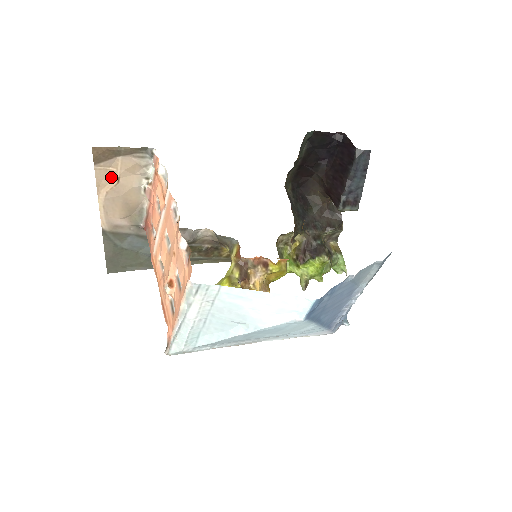
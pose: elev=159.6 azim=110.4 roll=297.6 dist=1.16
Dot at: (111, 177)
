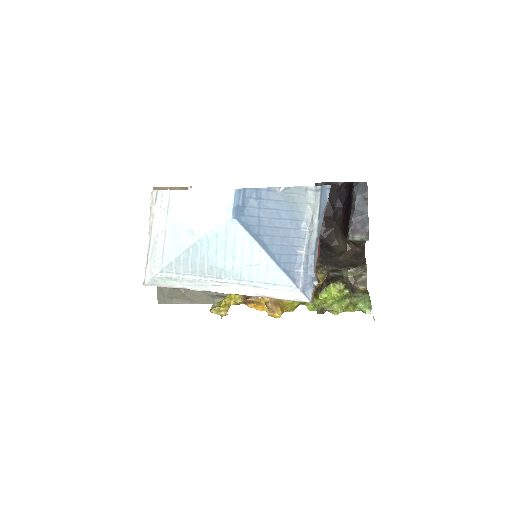
Dot at: occluded
